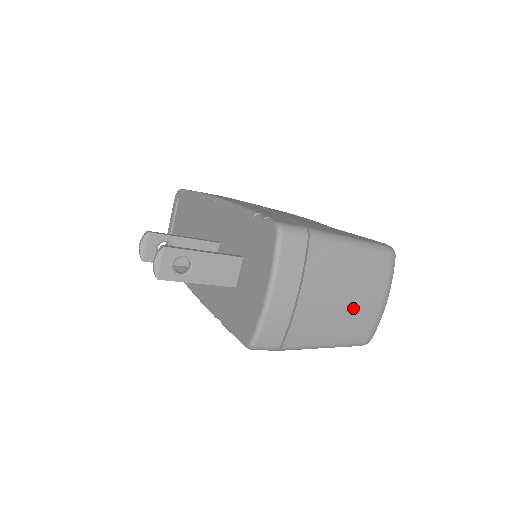
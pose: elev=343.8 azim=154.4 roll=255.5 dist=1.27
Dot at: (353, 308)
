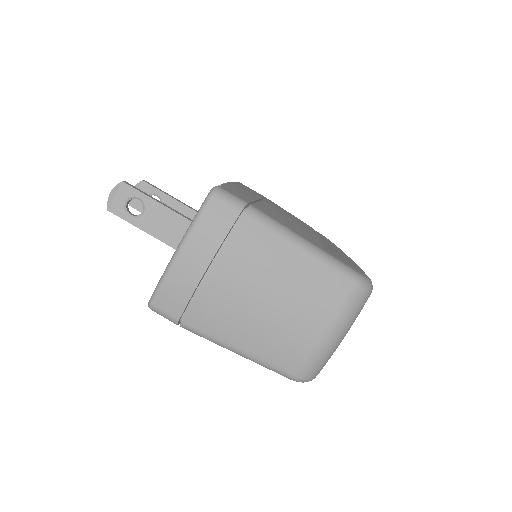
Dot at: (280, 321)
